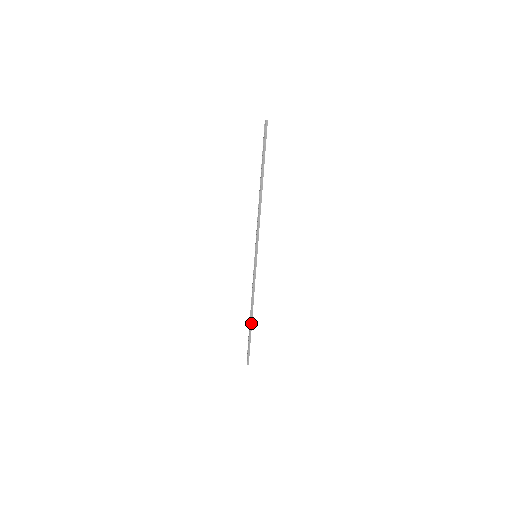
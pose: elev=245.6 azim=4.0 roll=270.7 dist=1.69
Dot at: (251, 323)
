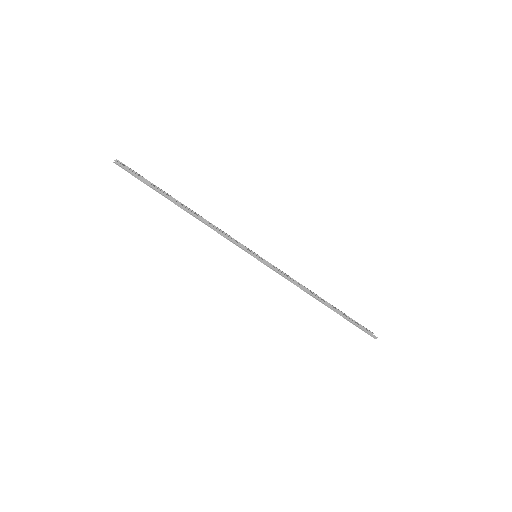
Dot at: (329, 306)
